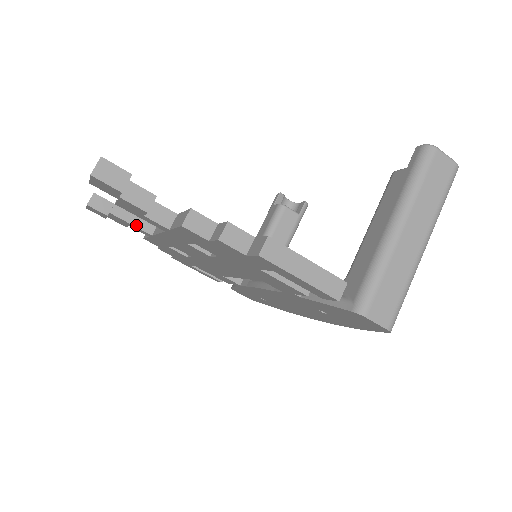
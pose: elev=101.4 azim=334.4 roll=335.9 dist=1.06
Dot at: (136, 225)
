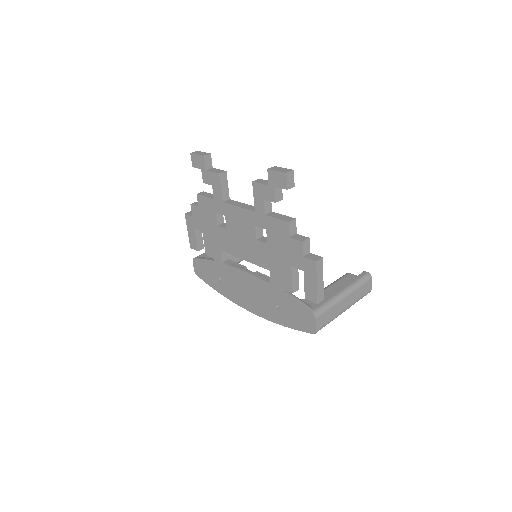
Dot at: (222, 190)
